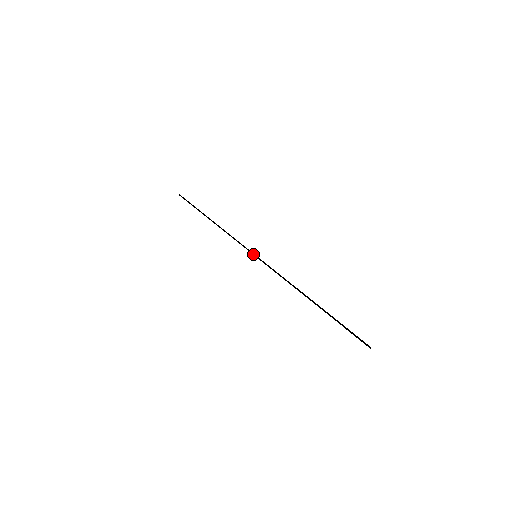
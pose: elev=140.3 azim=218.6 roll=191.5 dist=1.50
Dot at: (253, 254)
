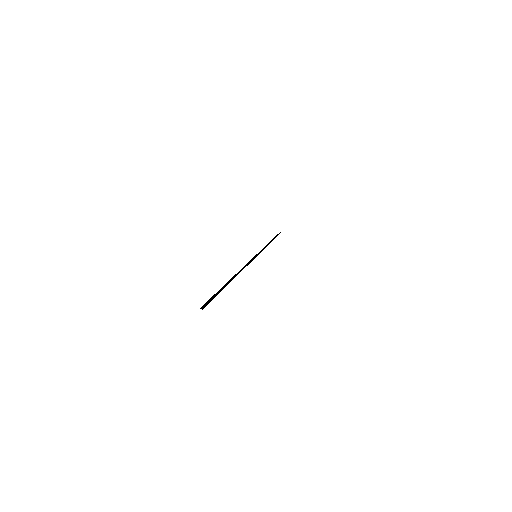
Dot at: (256, 254)
